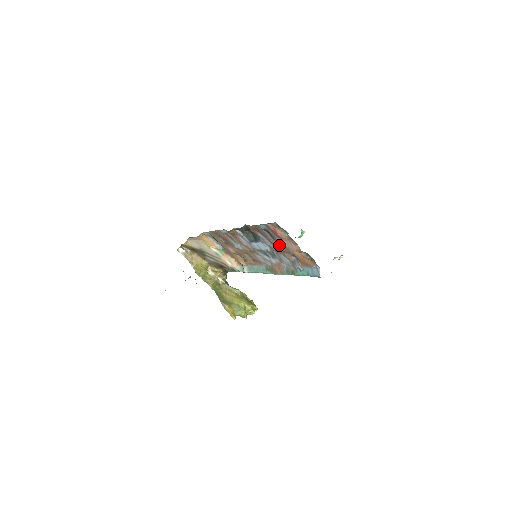
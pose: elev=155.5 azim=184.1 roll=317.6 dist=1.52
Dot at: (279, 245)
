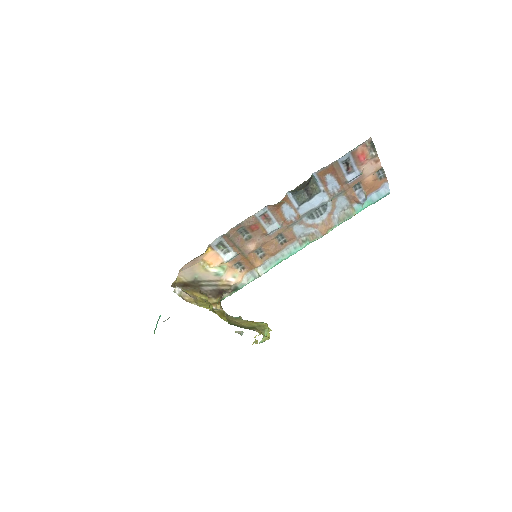
Dot at: (355, 176)
